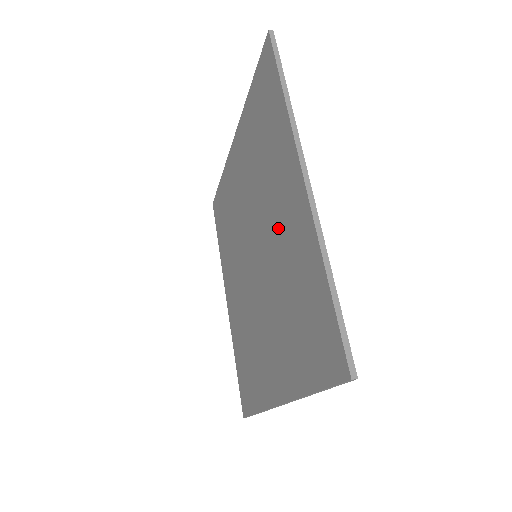
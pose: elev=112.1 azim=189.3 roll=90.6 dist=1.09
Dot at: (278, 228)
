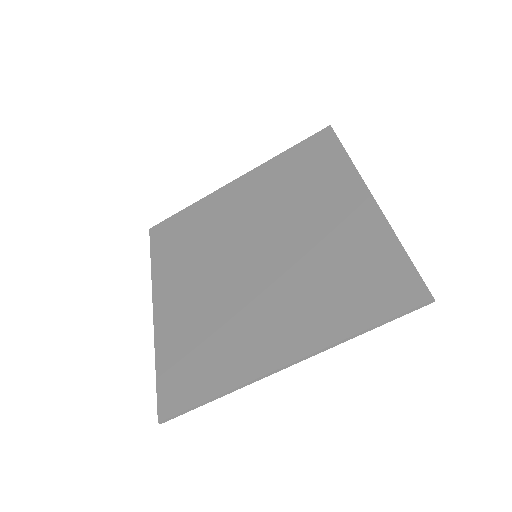
Dot at: (319, 228)
